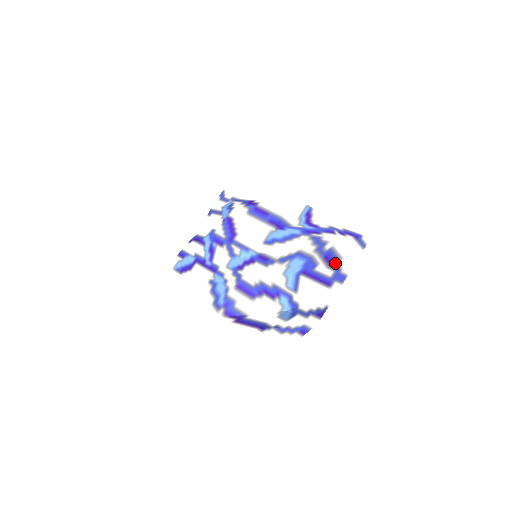
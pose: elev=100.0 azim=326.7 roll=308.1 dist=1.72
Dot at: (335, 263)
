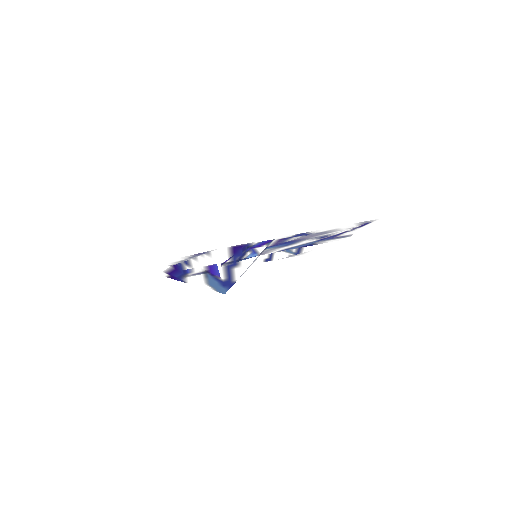
Dot at: (313, 234)
